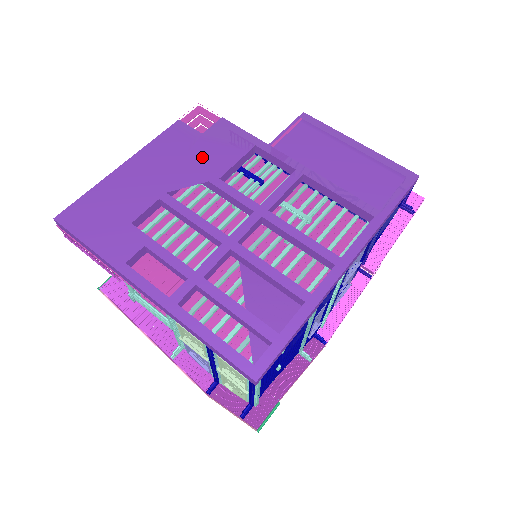
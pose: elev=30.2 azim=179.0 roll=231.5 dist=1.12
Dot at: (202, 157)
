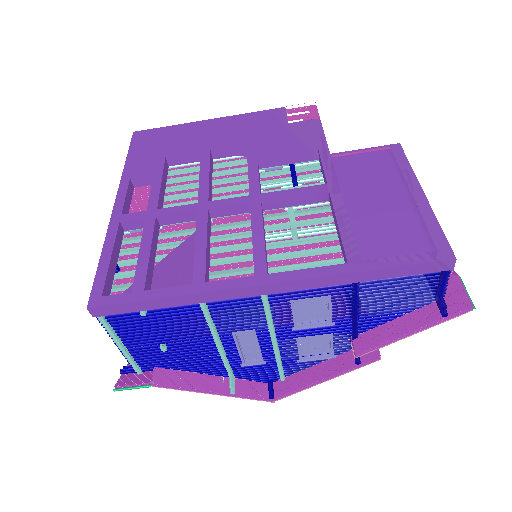
Dot at: (266, 139)
